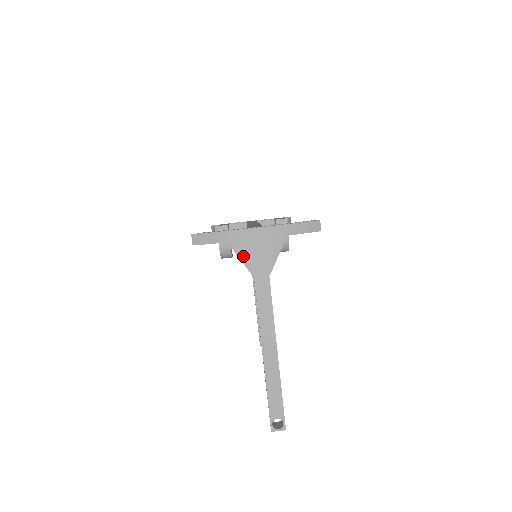
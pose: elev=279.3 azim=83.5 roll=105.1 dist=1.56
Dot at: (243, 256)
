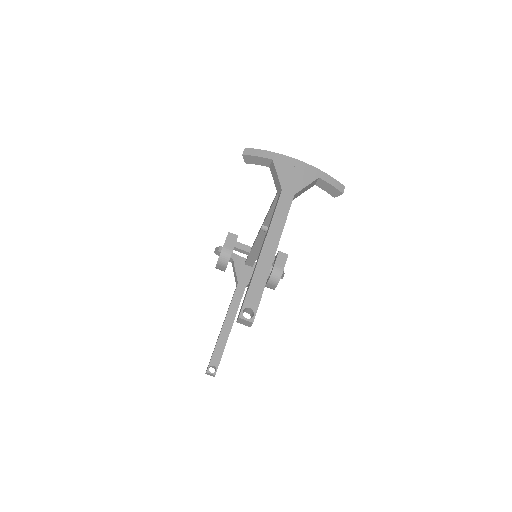
Dot at: (280, 172)
